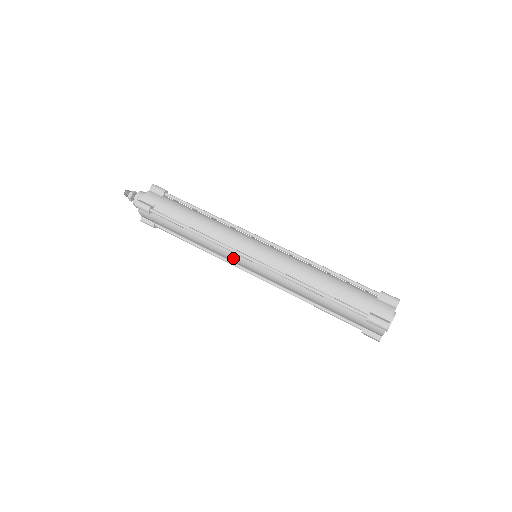
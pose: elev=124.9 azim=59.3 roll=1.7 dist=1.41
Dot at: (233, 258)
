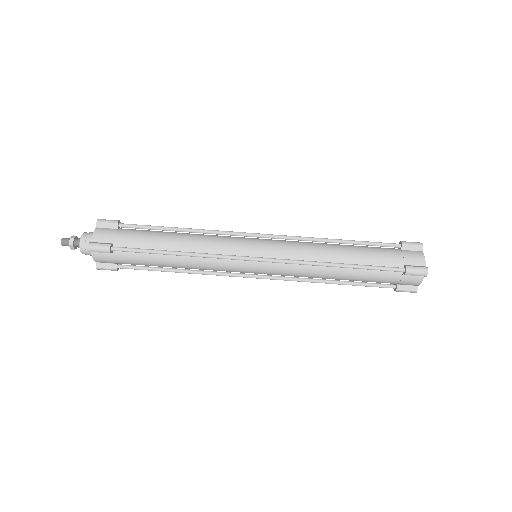
Dot at: (234, 267)
